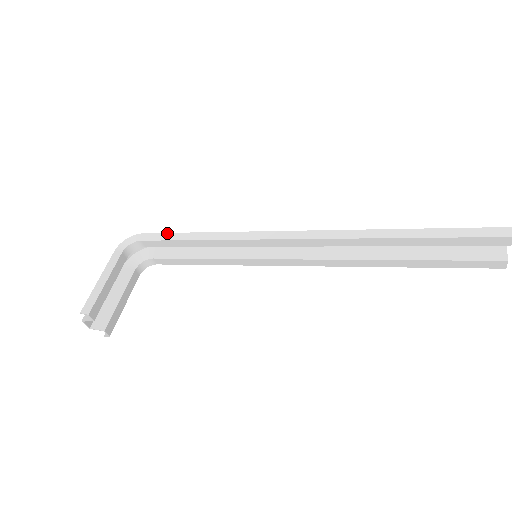
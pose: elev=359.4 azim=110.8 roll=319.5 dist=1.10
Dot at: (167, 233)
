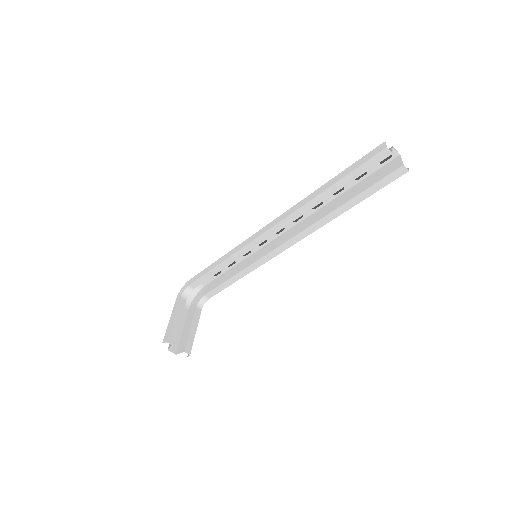
Dot at: (201, 271)
